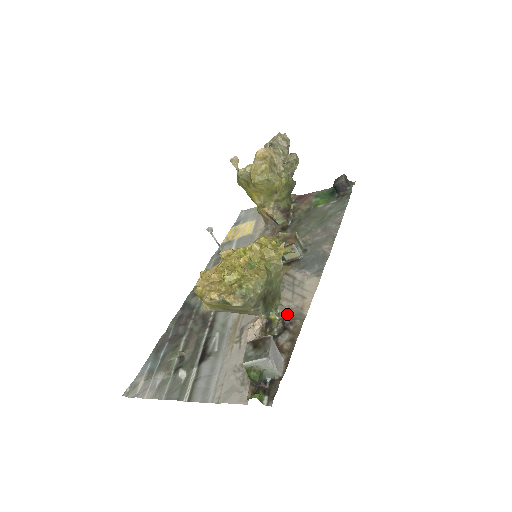
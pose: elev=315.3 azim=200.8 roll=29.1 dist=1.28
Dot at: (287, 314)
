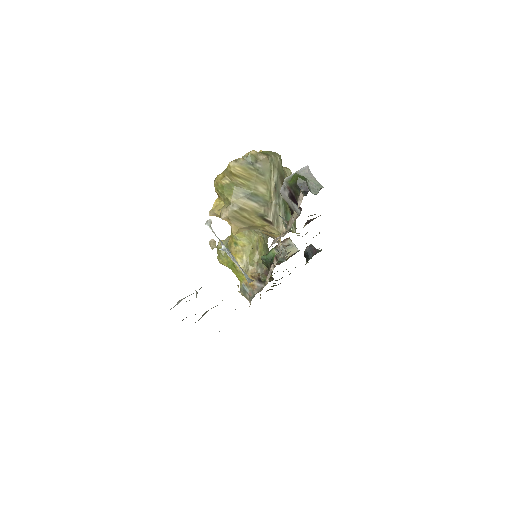
Dot at: occluded
